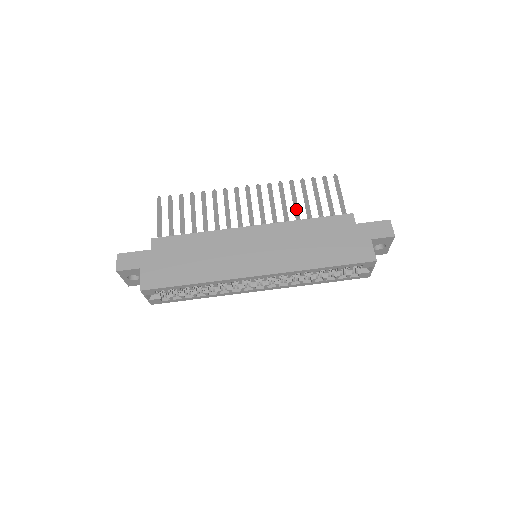
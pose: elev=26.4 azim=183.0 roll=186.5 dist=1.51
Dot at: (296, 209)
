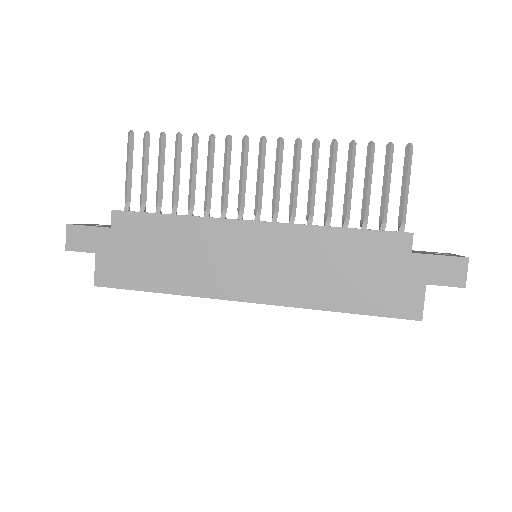
Dot at: (329, 198)
